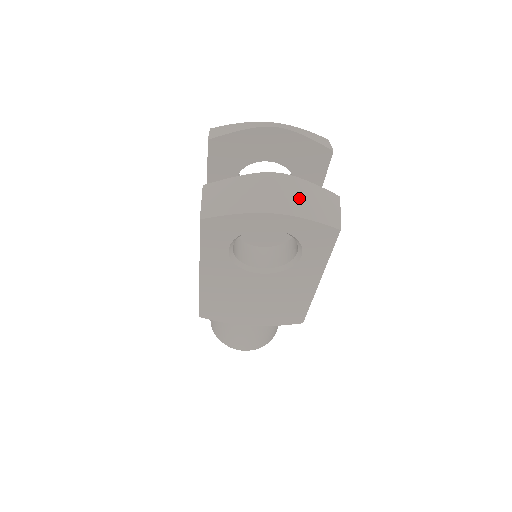
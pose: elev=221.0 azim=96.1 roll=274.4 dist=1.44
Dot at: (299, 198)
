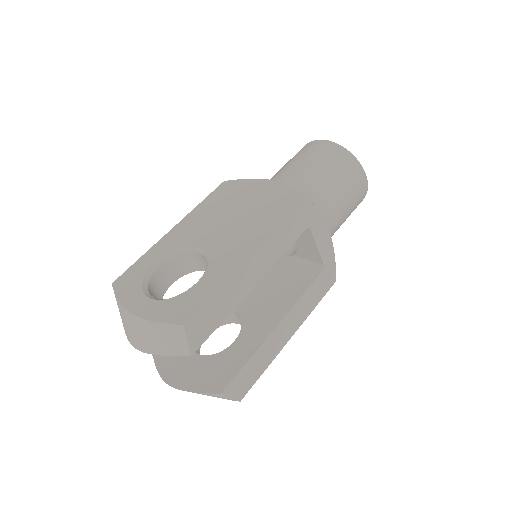
Dot at: occluded
